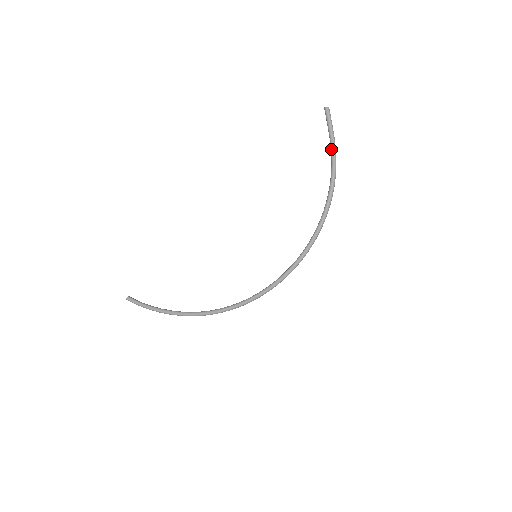
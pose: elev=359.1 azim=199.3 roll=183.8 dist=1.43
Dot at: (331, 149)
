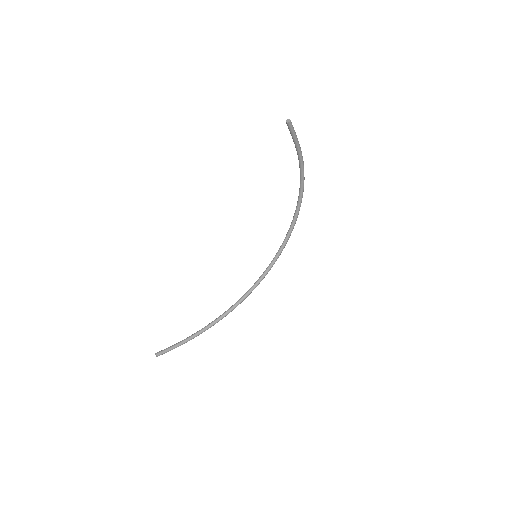
Dot at: (299, 153)
